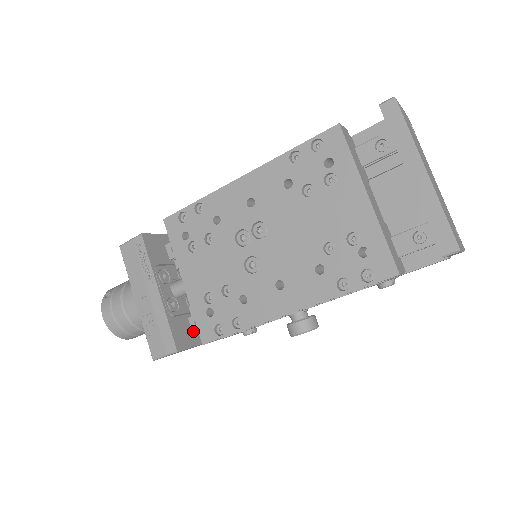
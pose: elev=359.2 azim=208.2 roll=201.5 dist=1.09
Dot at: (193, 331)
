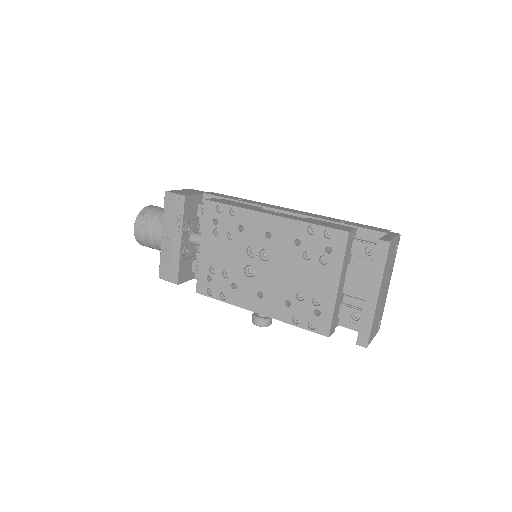
Dot at: (193, 270)
